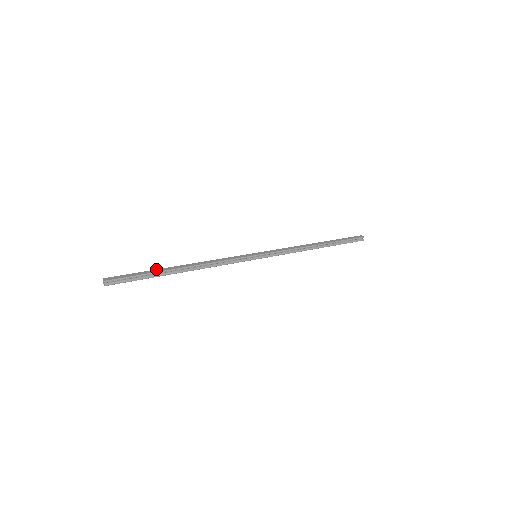
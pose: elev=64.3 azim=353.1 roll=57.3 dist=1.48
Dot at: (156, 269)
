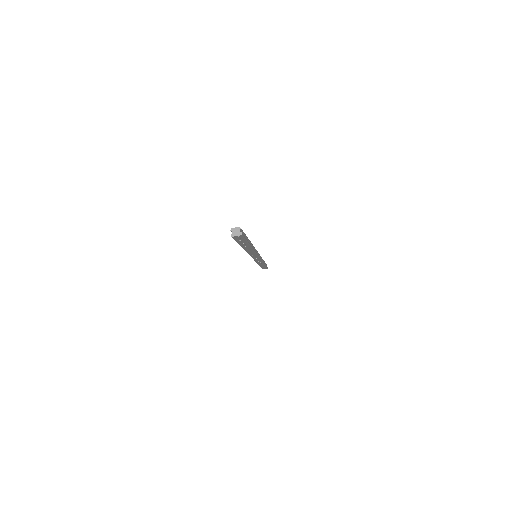
Dot at: occluded
